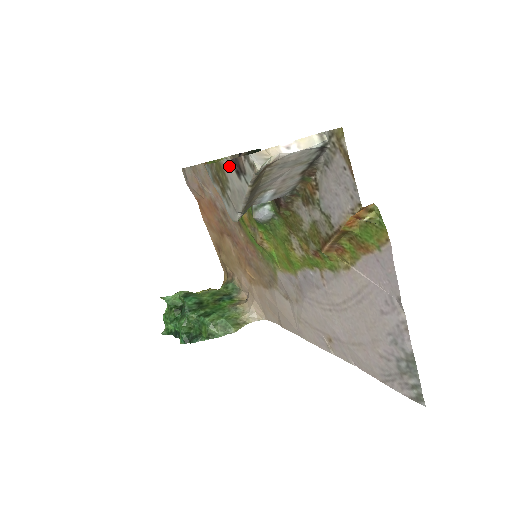
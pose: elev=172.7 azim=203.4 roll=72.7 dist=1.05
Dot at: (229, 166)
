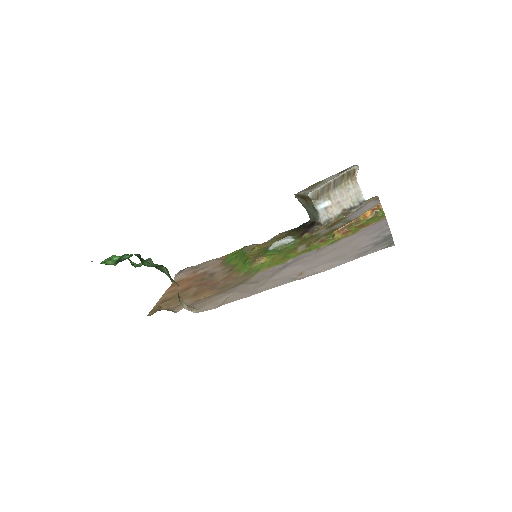
Dot at: (331, 176)
